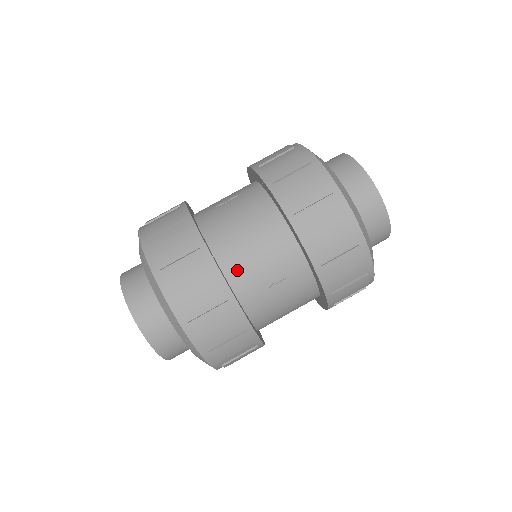
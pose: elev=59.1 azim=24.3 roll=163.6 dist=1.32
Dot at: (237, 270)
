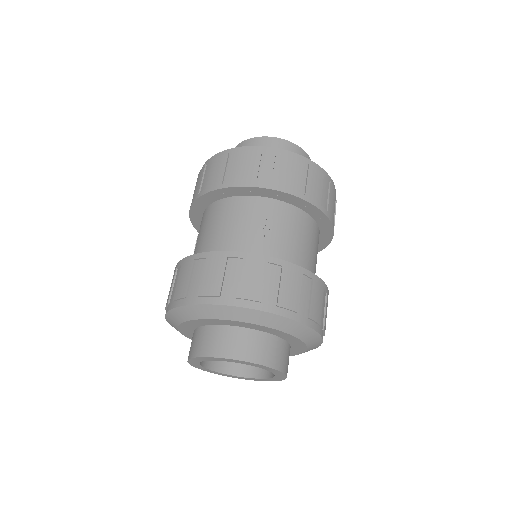
Dot at: (232, 247)
